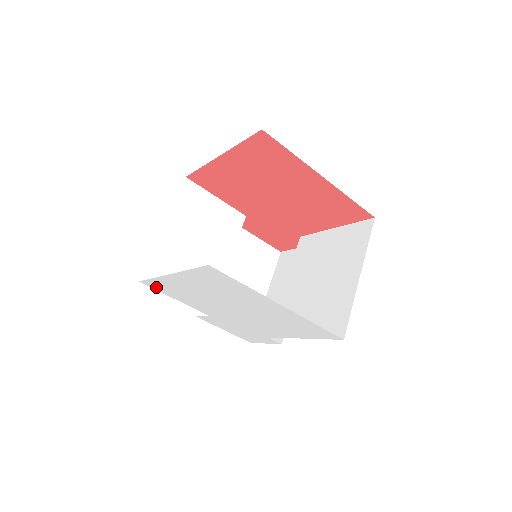
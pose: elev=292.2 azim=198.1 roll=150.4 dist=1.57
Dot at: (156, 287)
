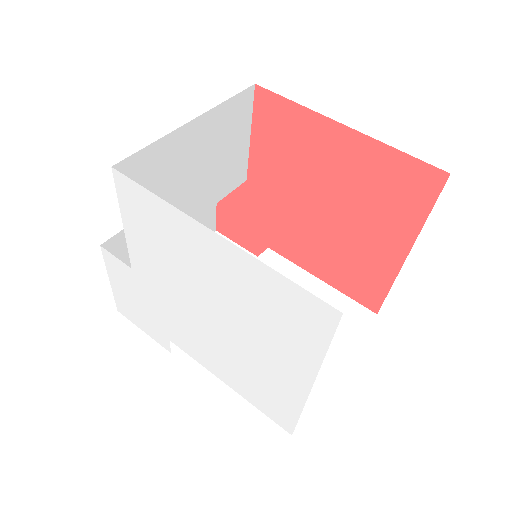
Dot at: (129, 197)
